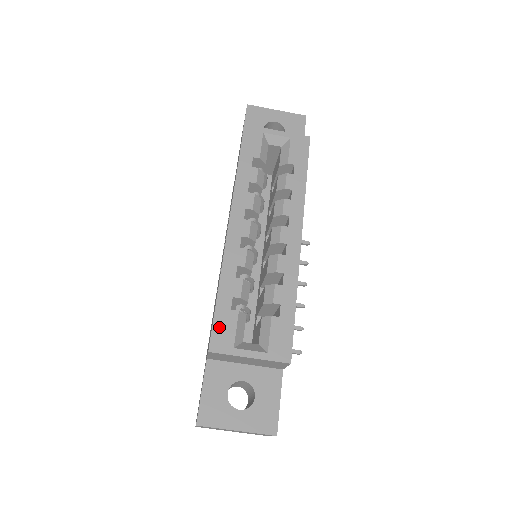
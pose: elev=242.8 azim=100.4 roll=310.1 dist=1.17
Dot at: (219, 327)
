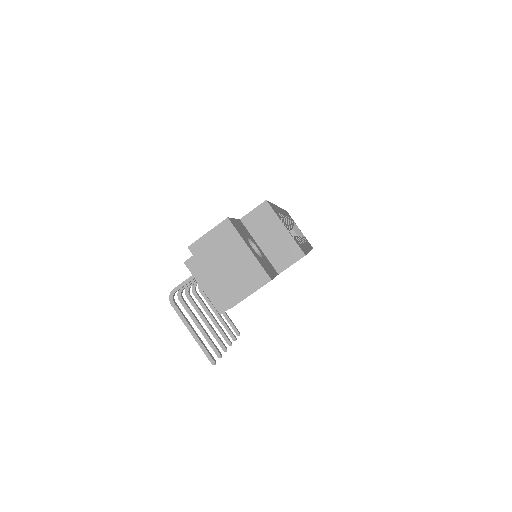
Dot at: (272, 206)
